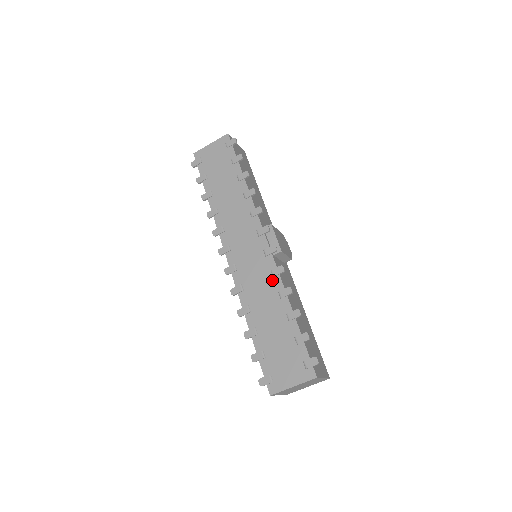
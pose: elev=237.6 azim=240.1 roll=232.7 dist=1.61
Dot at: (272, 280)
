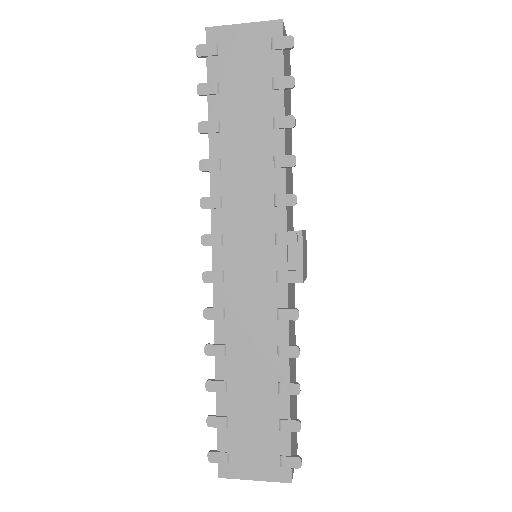
Dot at: (274, 324)
